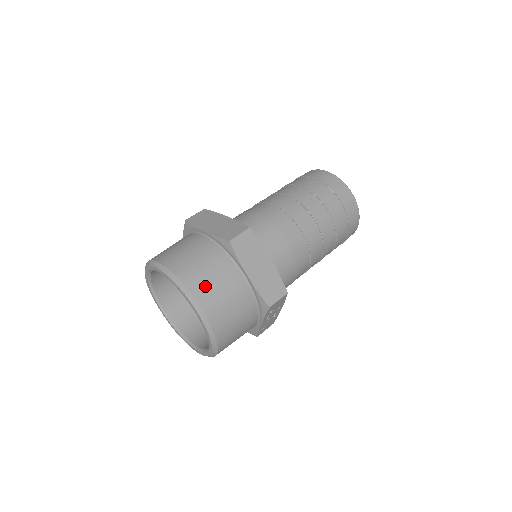
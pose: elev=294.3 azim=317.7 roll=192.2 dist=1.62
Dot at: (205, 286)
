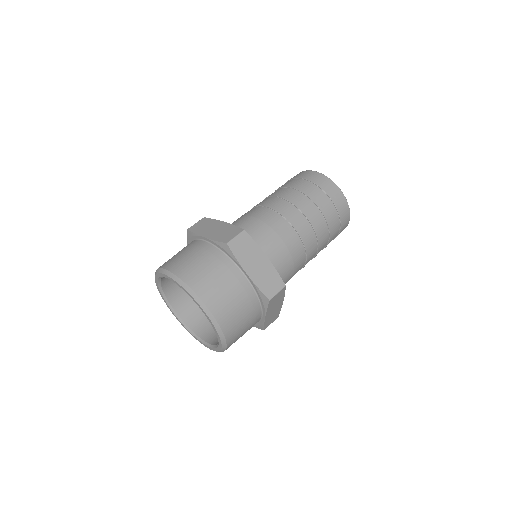
Dot at: (236, 331)
